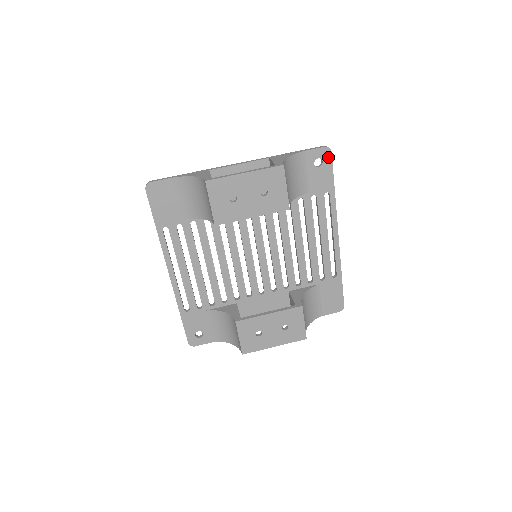
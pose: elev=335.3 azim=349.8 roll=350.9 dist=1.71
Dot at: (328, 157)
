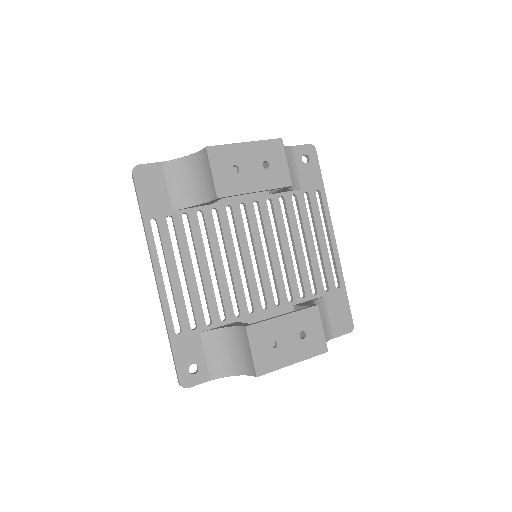
Dot at: (314, 154)
